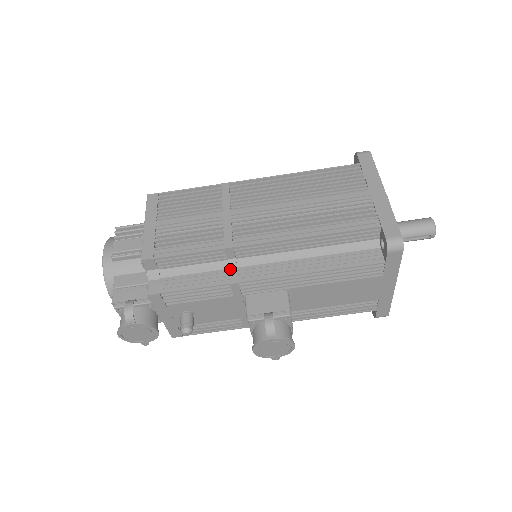
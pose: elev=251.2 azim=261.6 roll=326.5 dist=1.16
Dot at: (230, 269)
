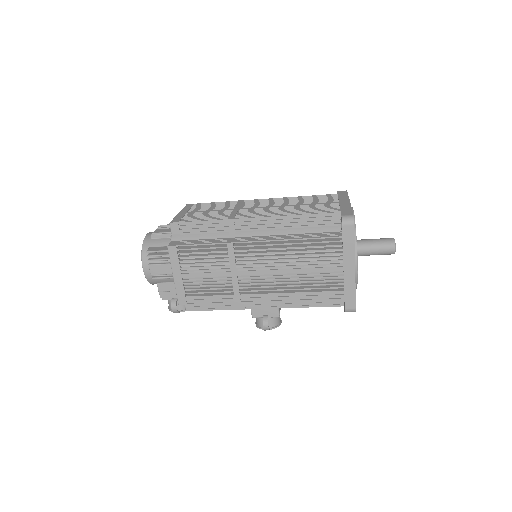
Dot at: occluded
